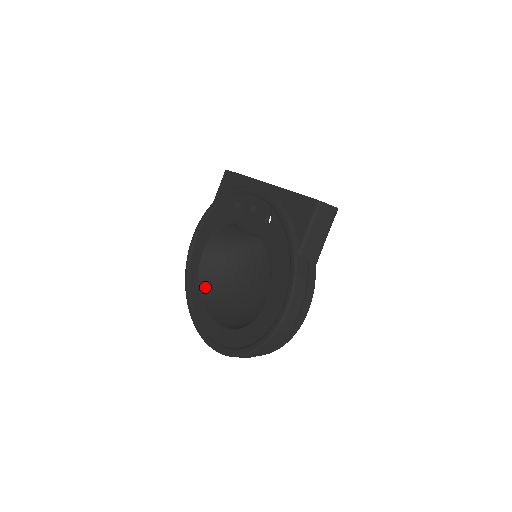
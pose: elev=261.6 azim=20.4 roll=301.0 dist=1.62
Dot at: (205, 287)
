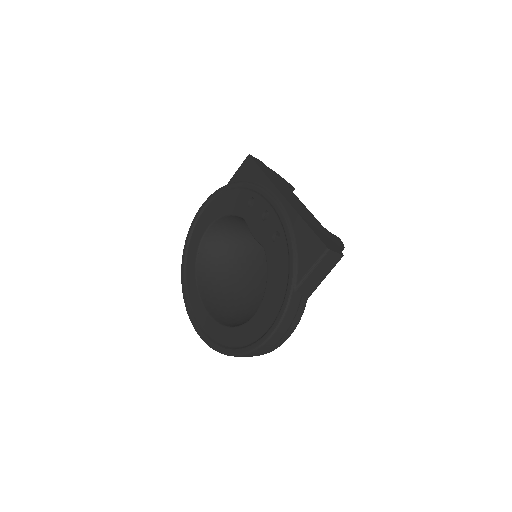
Dot at: (201, 263)
